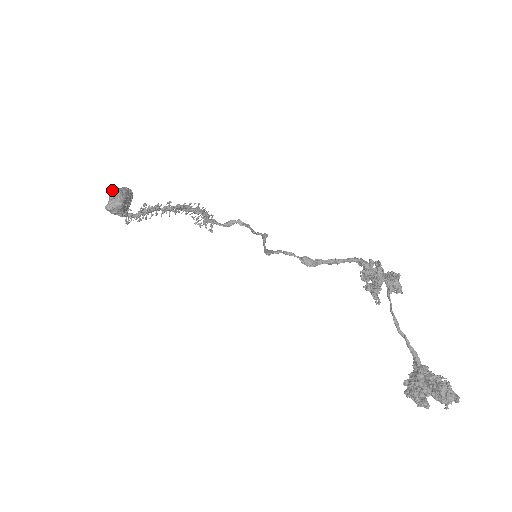
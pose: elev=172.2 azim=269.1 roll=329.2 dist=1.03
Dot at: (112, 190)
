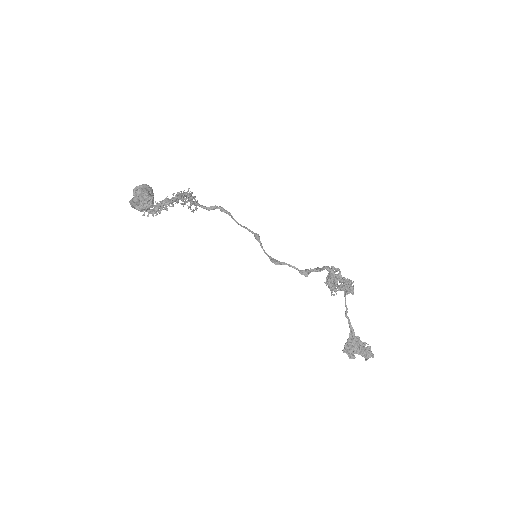
Dot at: (145, 194)
